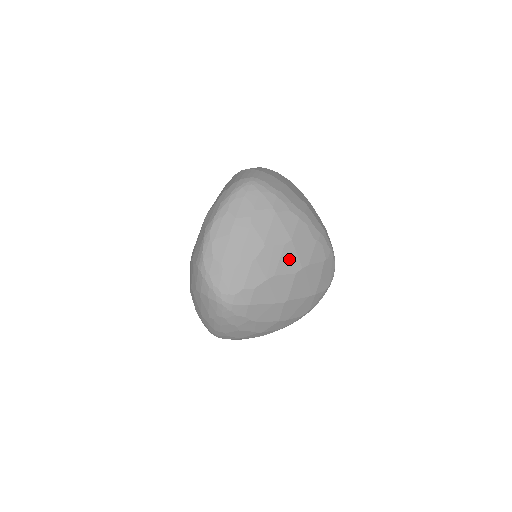
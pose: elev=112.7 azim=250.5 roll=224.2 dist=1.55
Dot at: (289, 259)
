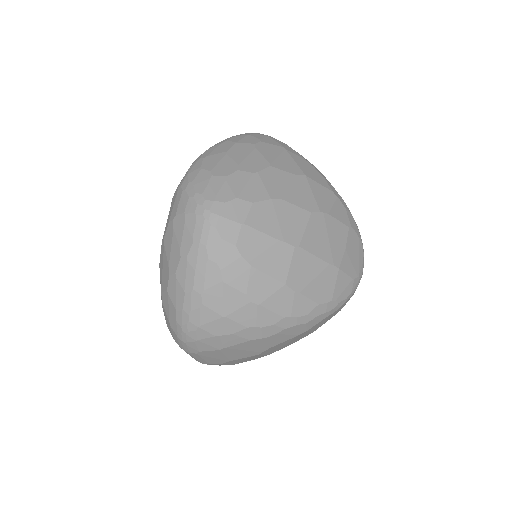
Dot at: (302, 193)
